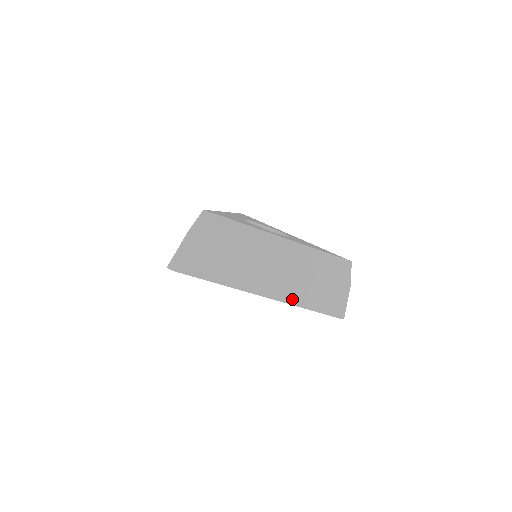
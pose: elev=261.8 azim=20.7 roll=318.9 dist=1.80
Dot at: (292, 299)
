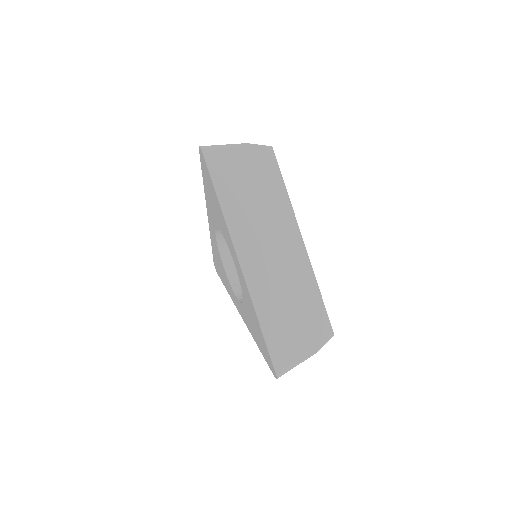
Dot at: (257, 296)
